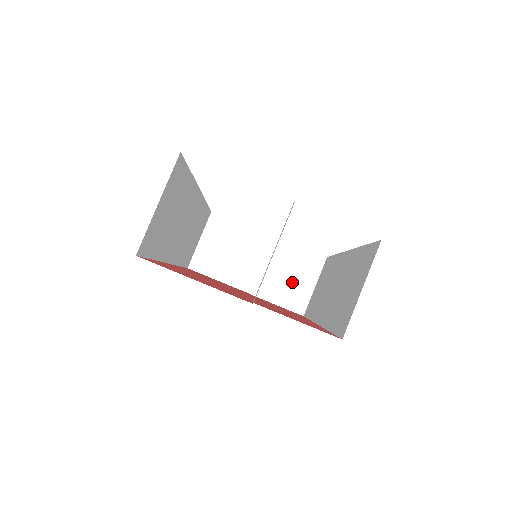
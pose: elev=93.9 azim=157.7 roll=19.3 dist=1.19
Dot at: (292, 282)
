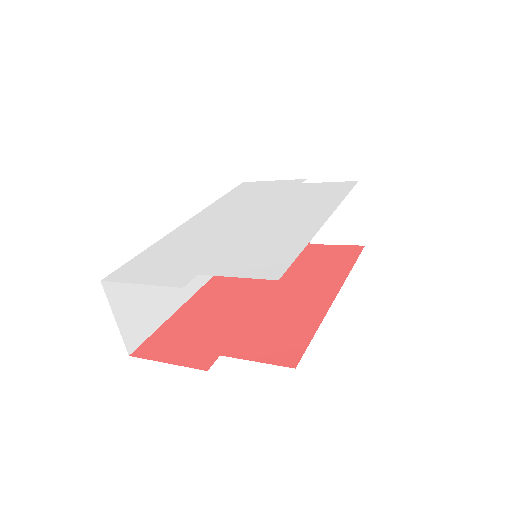
Dot at: (338, 219)
